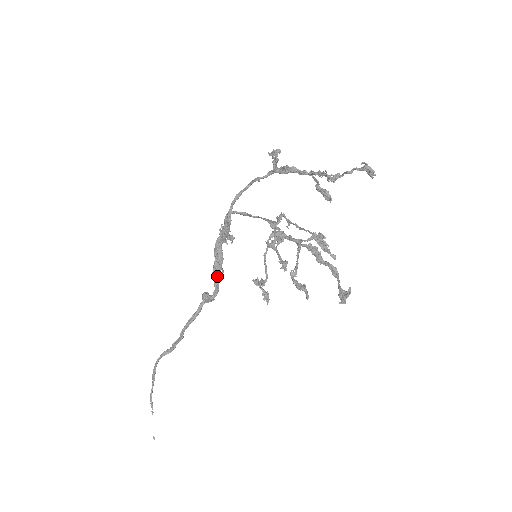
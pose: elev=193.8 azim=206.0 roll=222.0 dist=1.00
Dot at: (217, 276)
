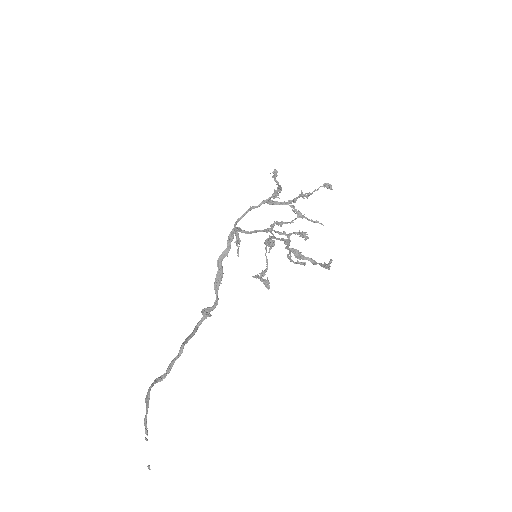
Dot at: (218, 288)
